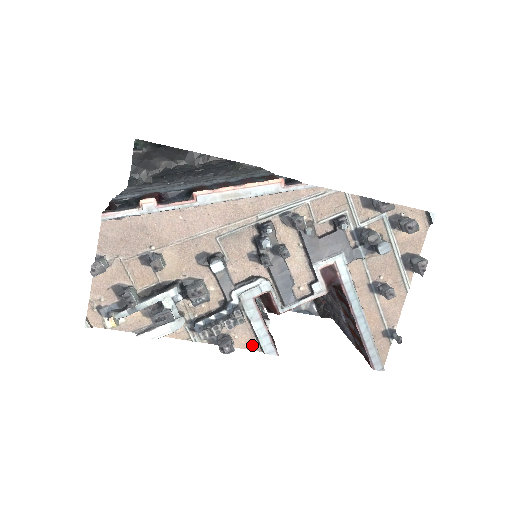
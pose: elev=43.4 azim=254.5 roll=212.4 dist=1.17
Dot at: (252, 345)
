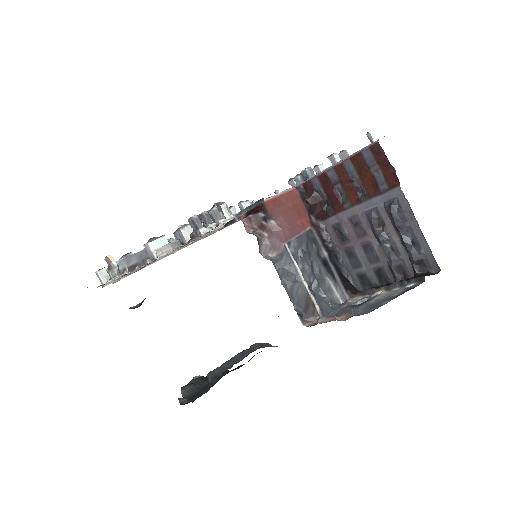
Dot at: occluded
